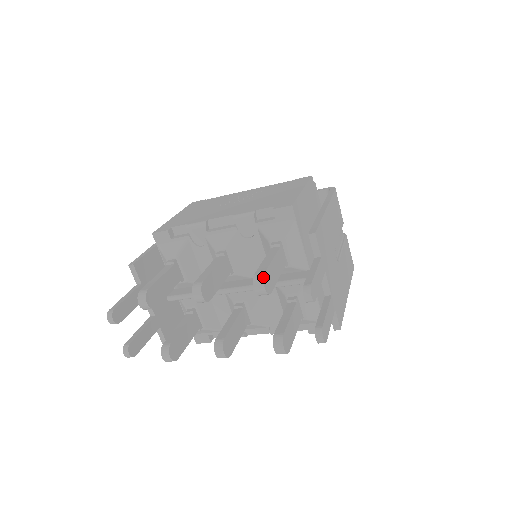
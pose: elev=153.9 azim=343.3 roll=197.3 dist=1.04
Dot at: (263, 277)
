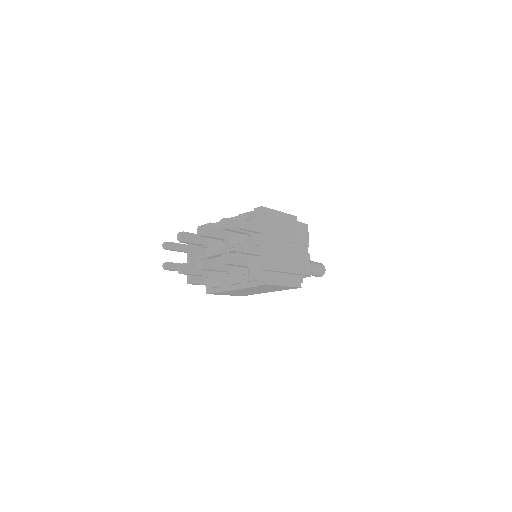
Dot at: (224, 218)
